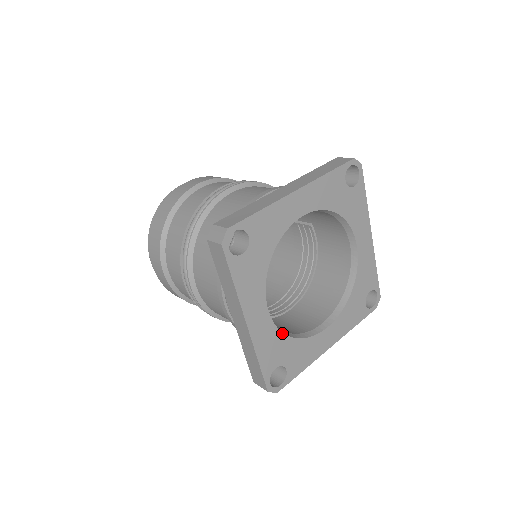
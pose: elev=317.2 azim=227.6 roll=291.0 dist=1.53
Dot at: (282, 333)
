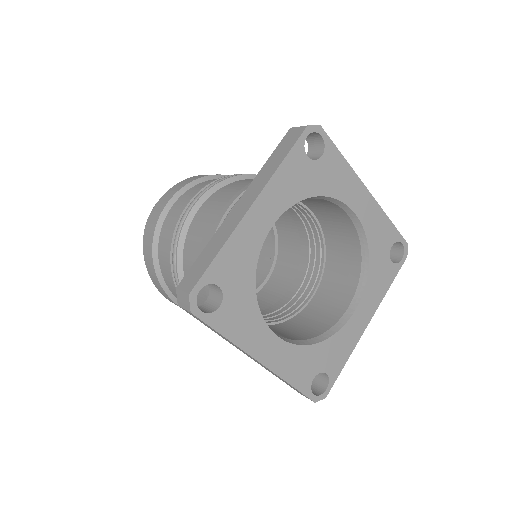
Dot at: (305, 346)
